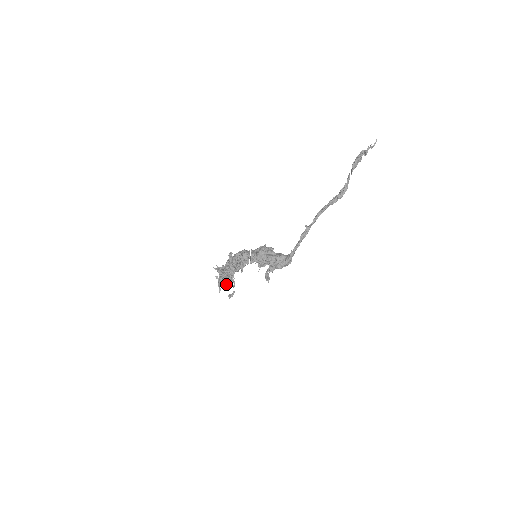
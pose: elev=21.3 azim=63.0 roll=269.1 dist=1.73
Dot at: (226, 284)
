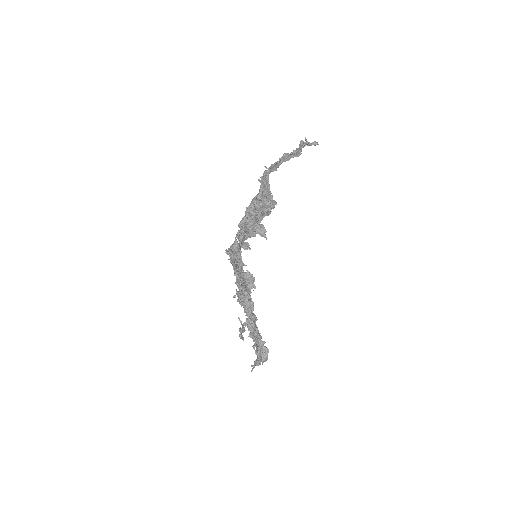
Dot at: (265, 358)
